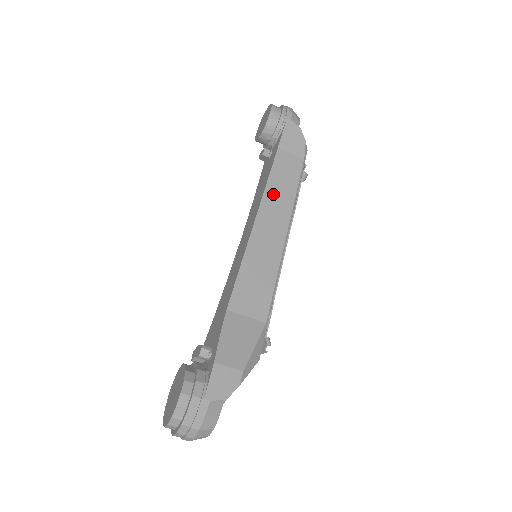
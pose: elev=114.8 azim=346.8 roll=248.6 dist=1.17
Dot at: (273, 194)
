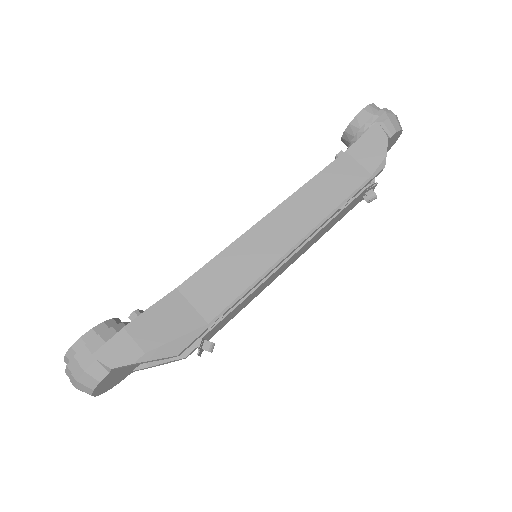
Dot at: (306, 197)
